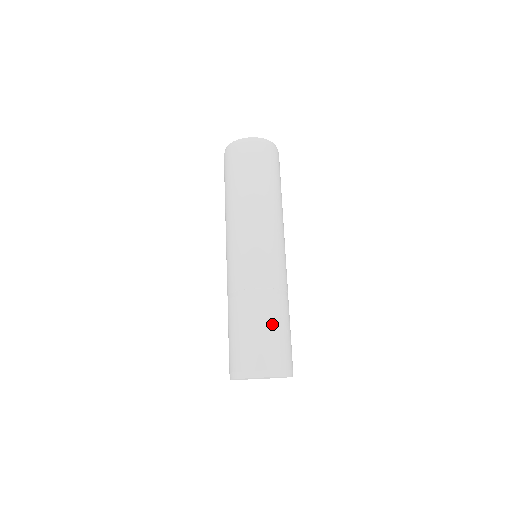
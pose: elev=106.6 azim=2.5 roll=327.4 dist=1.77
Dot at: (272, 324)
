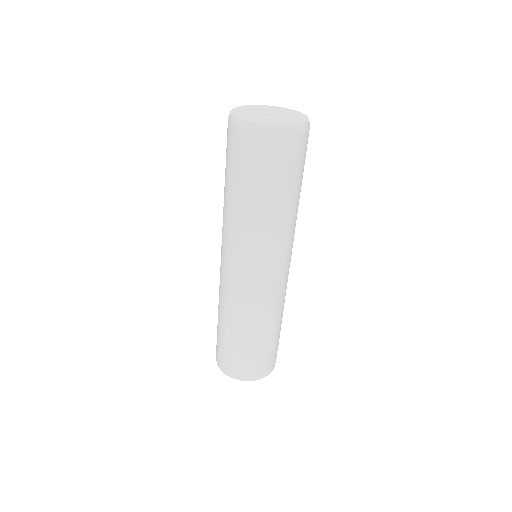
Dot at: (257, 344)
